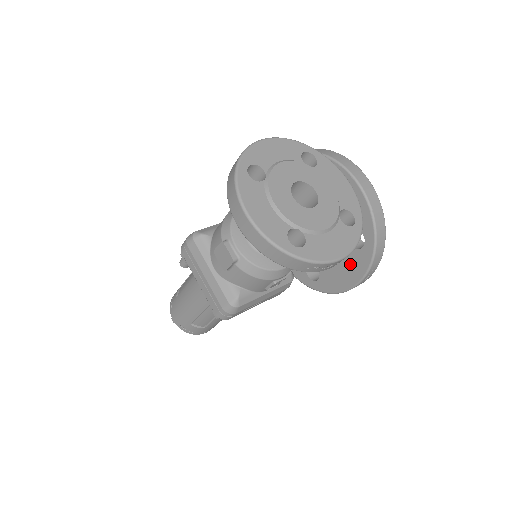
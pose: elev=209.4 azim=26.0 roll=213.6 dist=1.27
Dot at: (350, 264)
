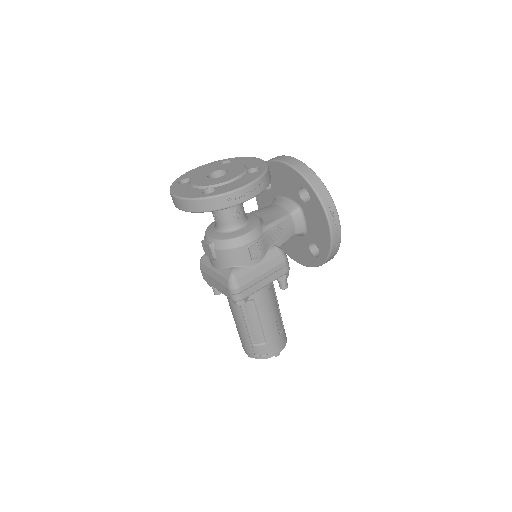
Dot at: (316, 216)
